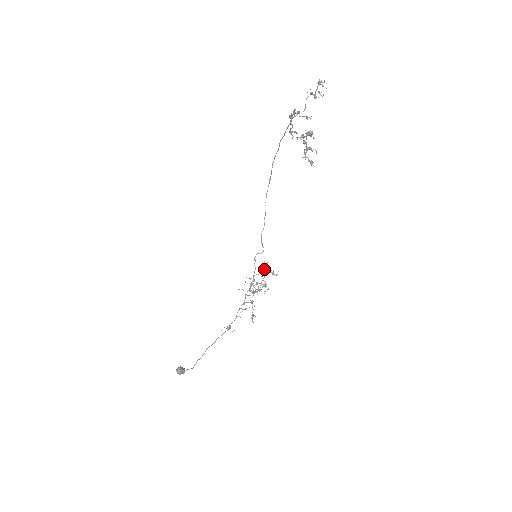
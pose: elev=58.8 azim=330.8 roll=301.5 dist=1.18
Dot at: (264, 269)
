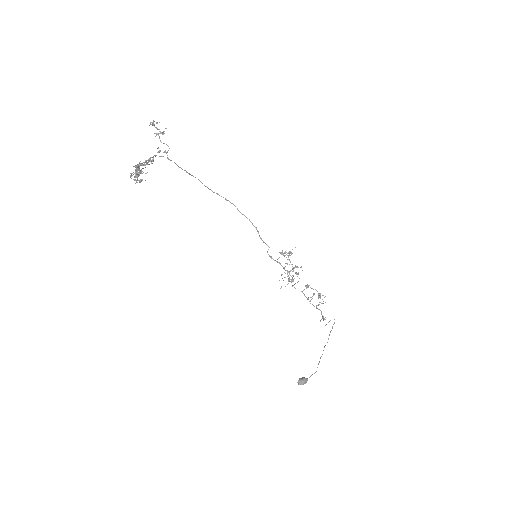
Dot at: occluded
